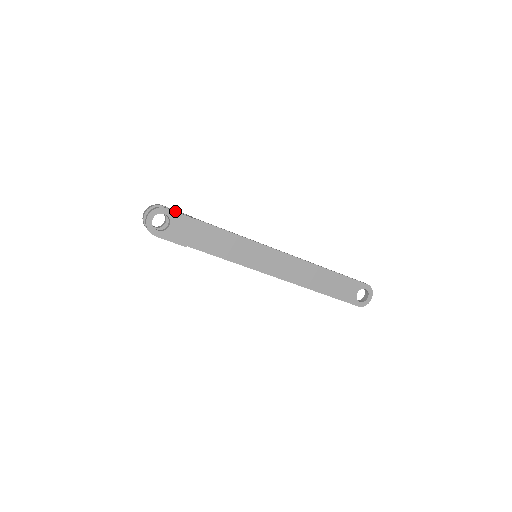
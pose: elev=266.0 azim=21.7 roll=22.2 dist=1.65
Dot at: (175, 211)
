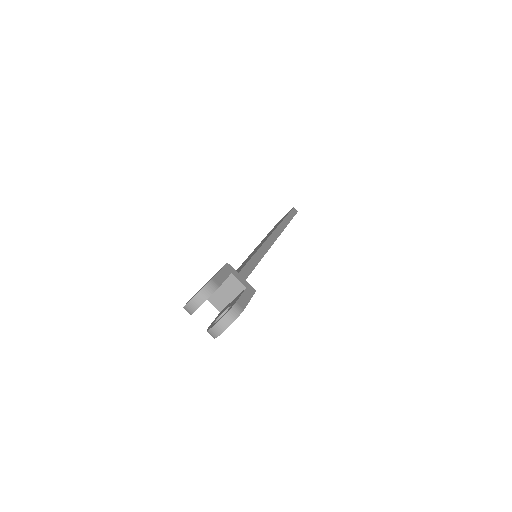
Dot at: (247, 304)
